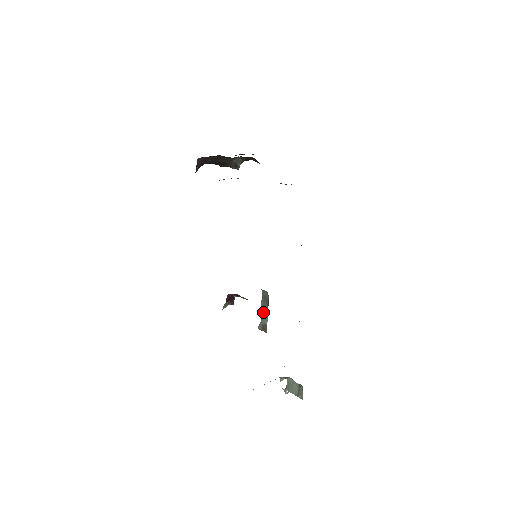
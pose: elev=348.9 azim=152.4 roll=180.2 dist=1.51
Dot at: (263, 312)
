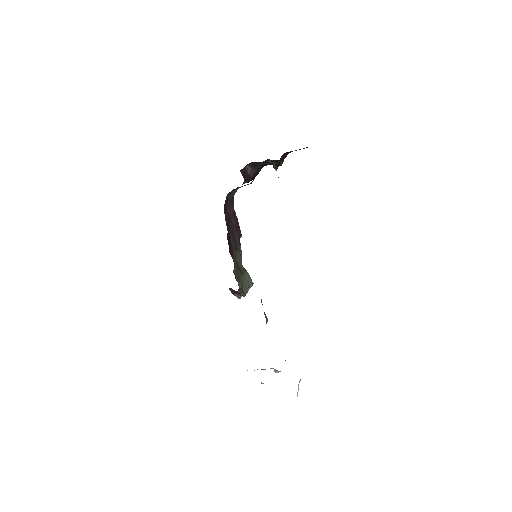
Dot at: occluded
